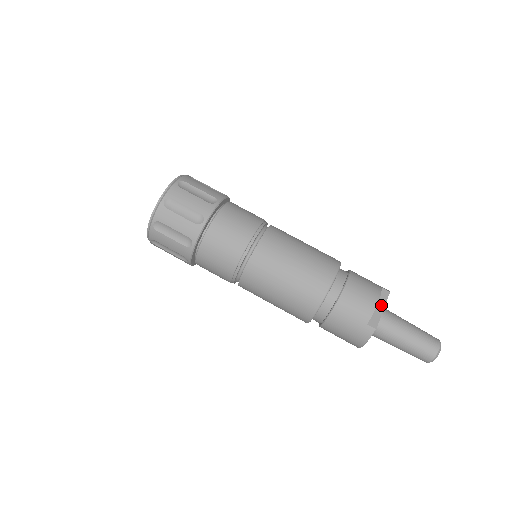
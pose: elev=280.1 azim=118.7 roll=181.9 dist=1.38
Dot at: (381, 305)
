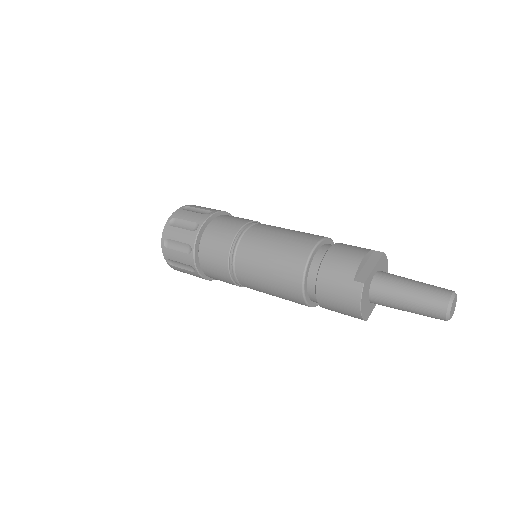
Dot at: (372, 264)
